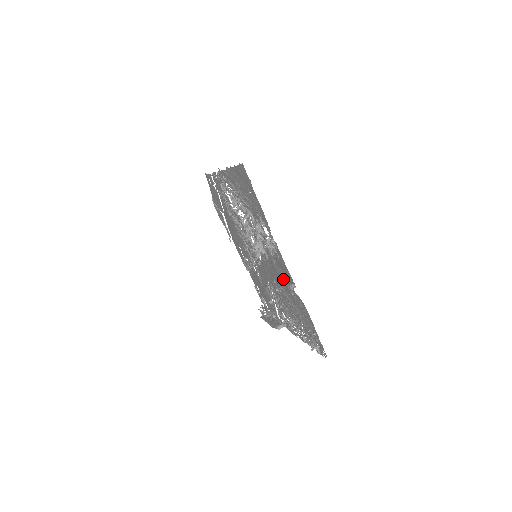
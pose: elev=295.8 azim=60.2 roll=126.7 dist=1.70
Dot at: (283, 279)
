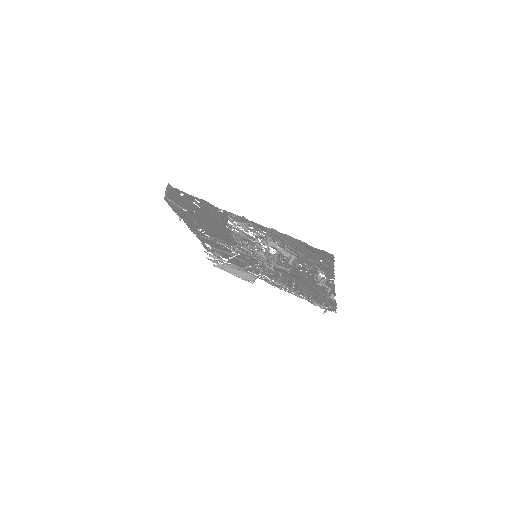
Dot at: (310, 284)
